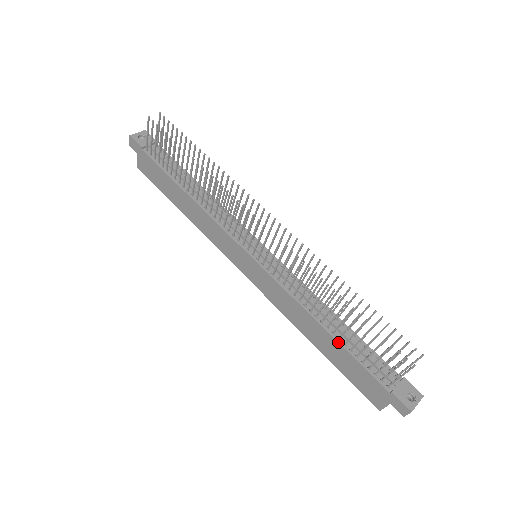
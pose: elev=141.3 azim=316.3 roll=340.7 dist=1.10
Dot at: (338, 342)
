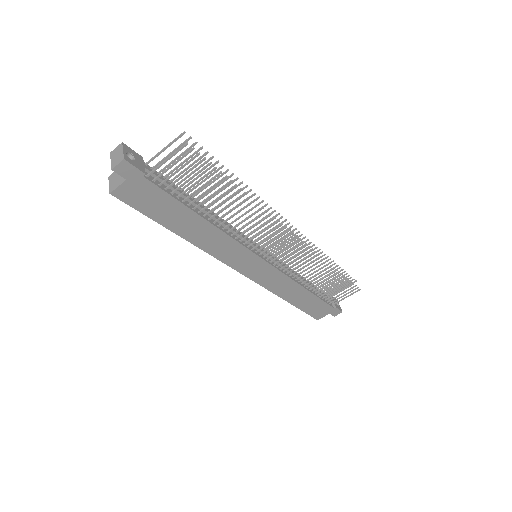
Dot at: (314, 294)
